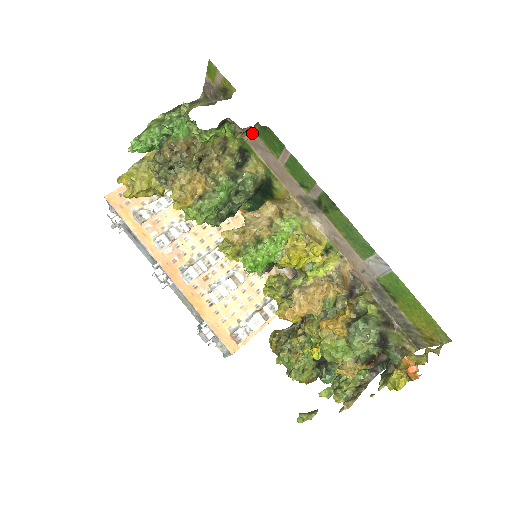
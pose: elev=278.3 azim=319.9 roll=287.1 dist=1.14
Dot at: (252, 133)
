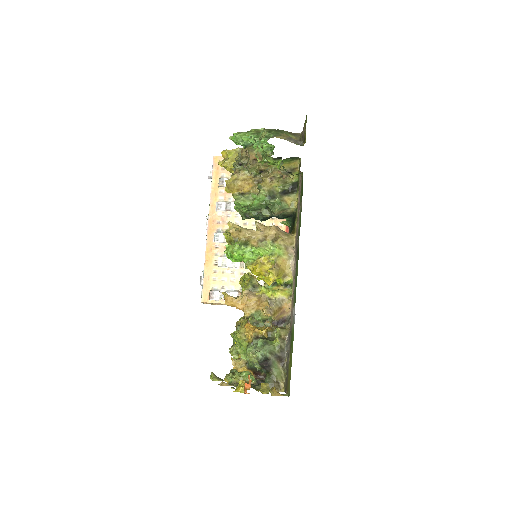
Dot at: (301, 177)
